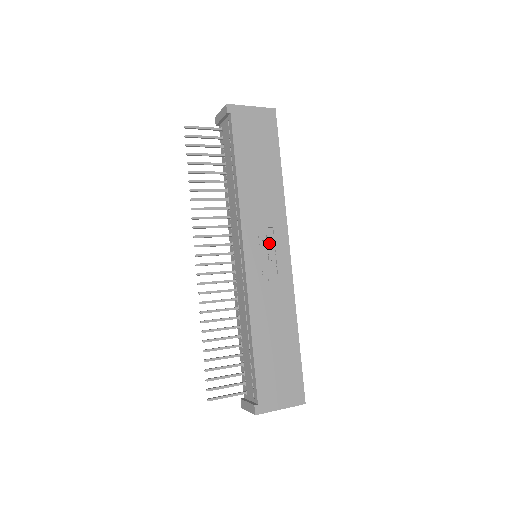
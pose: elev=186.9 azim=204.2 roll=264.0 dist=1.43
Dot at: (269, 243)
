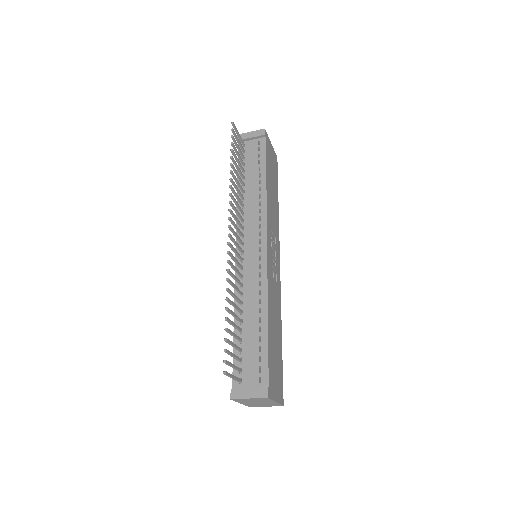
Dot at: (274, 248)
